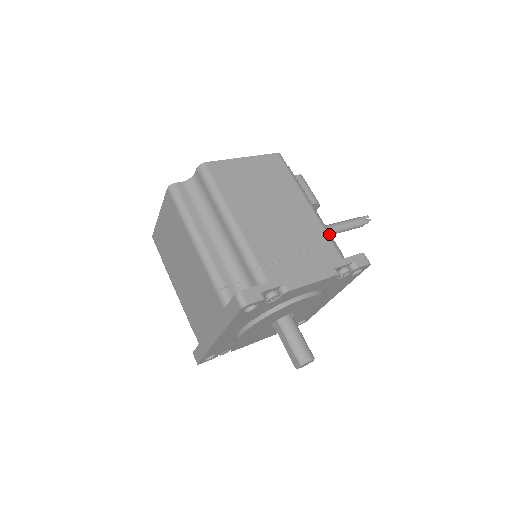
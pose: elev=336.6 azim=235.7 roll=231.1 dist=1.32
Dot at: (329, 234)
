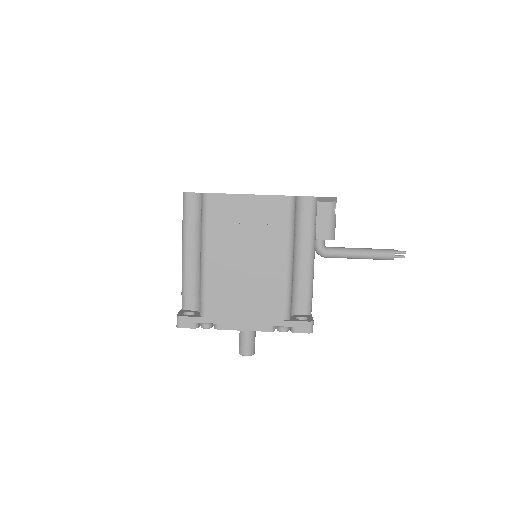
Dot at: (289, 294)
